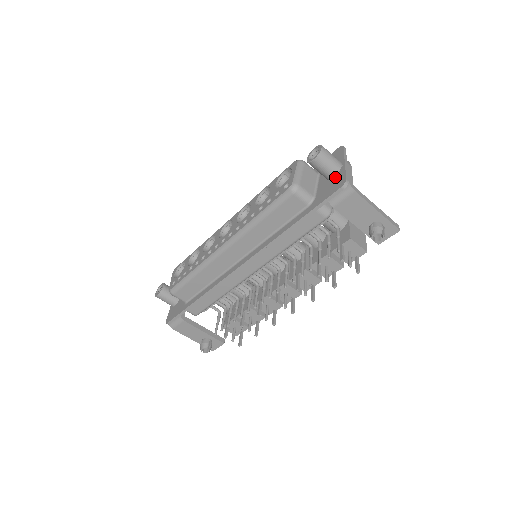
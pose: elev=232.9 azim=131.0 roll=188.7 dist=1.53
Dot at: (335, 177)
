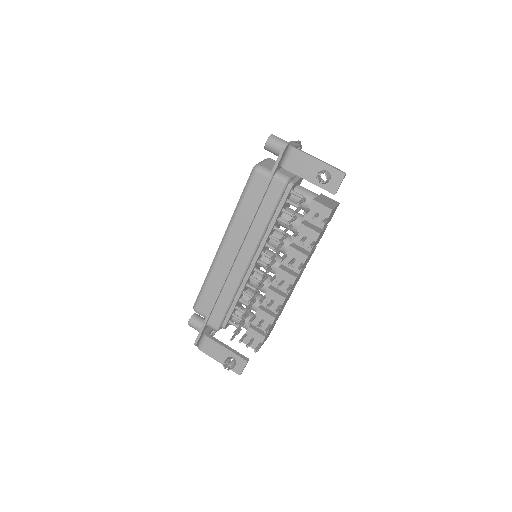
Dot at: occluded
